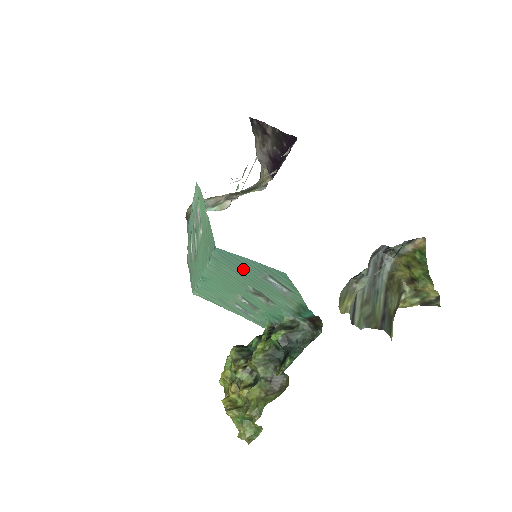
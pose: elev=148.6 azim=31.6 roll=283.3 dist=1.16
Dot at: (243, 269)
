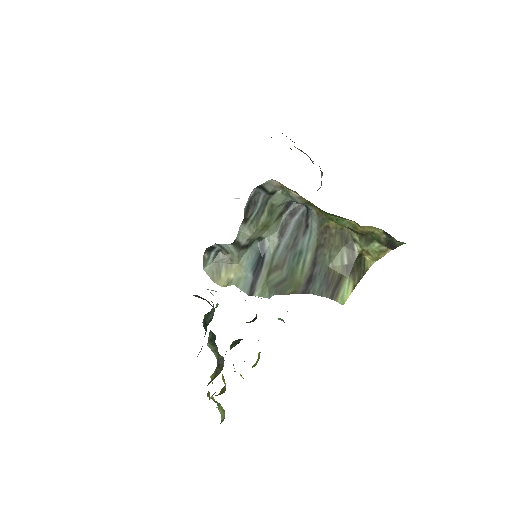
Dot at: occluded
